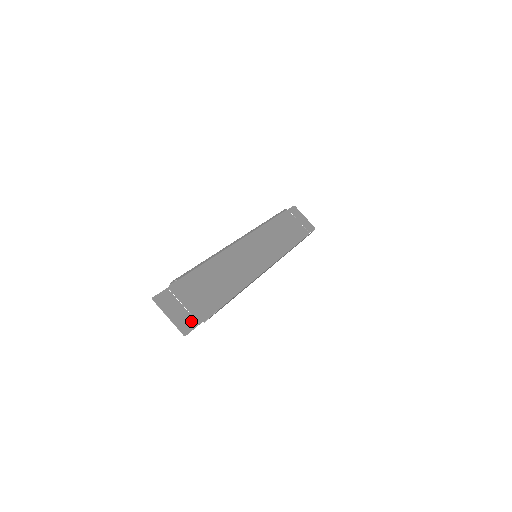
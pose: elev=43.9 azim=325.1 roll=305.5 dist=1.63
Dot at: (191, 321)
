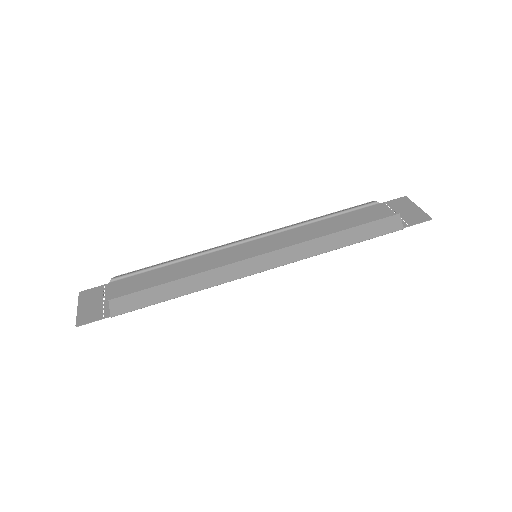
Dot at: (97, 314)
